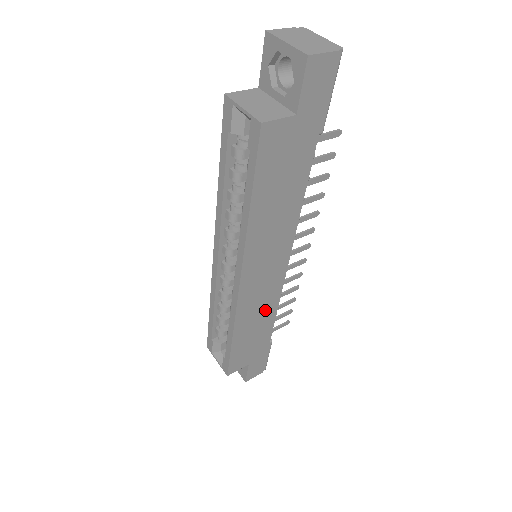
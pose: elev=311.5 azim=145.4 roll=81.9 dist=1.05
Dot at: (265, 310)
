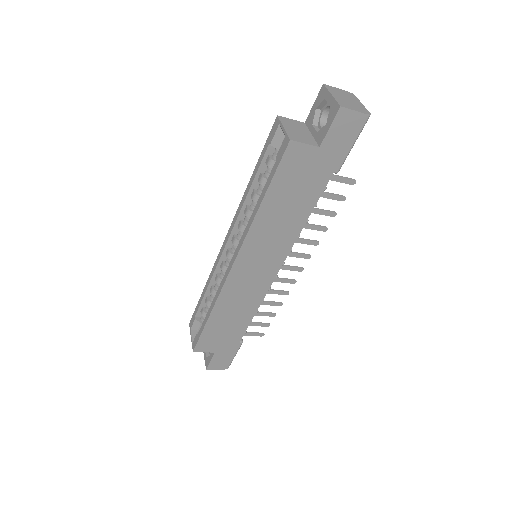
Dot at: (245, 306)
